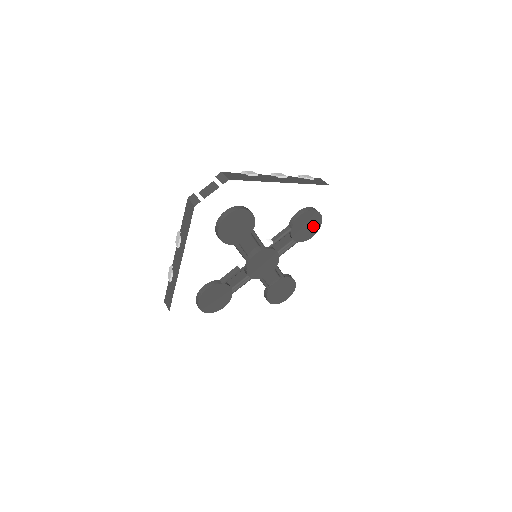
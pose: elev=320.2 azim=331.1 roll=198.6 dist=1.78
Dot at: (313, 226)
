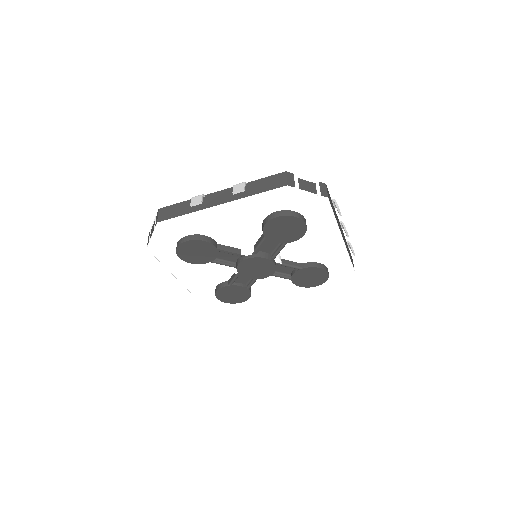
Dot at: (312, 282)
